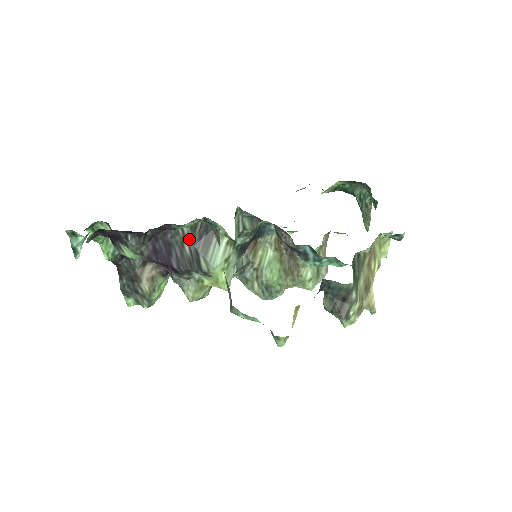
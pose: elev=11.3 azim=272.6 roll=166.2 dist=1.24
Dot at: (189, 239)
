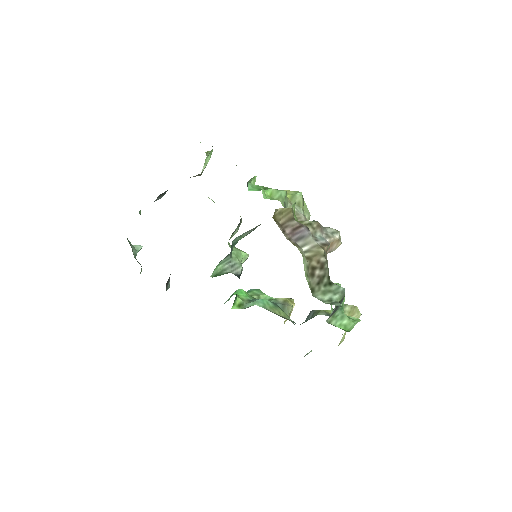
Dot at: occluded
